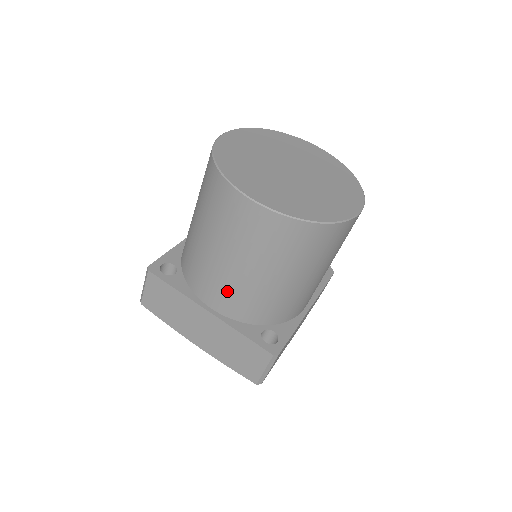
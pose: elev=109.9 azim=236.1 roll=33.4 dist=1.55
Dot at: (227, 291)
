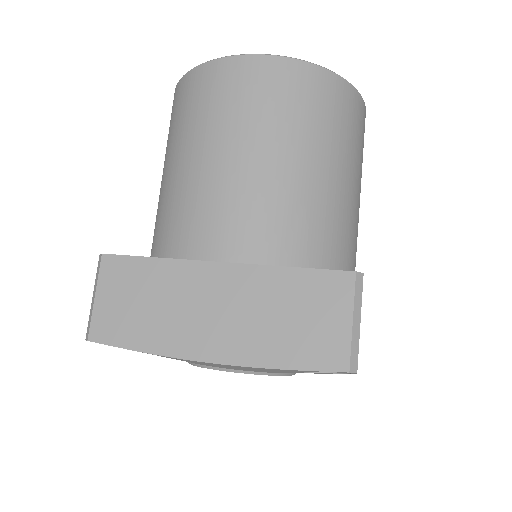
Dot at: (242, 211)
